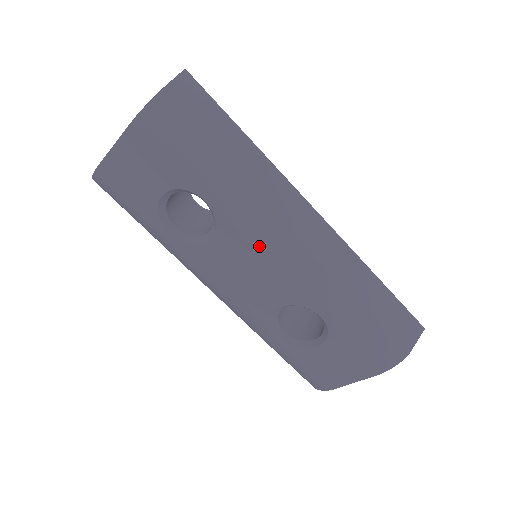
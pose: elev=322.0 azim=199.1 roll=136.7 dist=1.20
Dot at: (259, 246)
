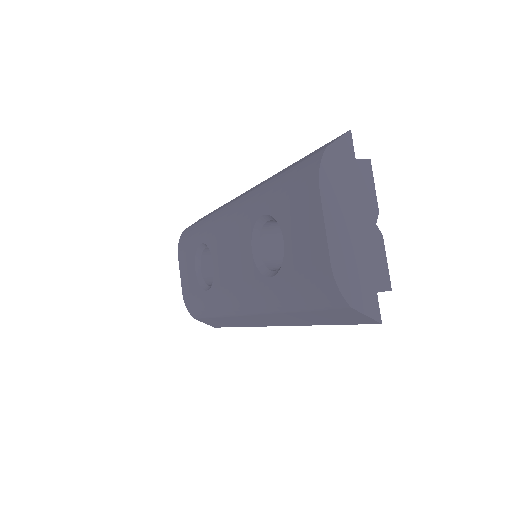
Dot at: (221, 228)
